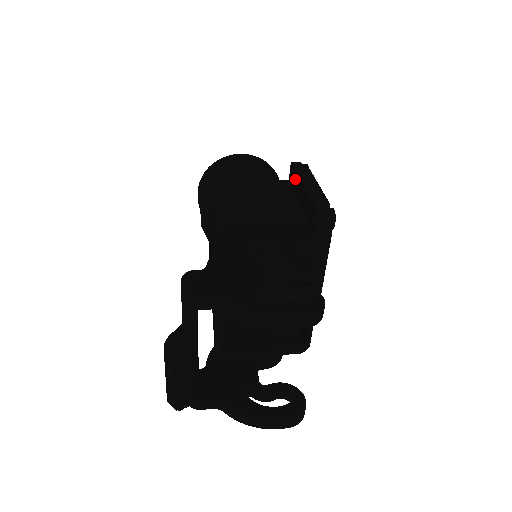
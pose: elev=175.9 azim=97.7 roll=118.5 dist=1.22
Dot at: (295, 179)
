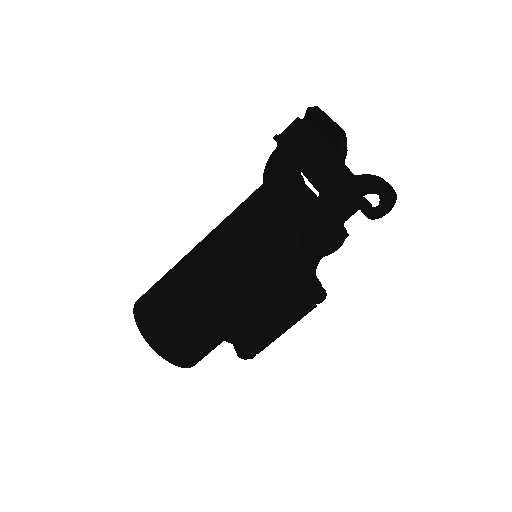
Dot at: occluded
